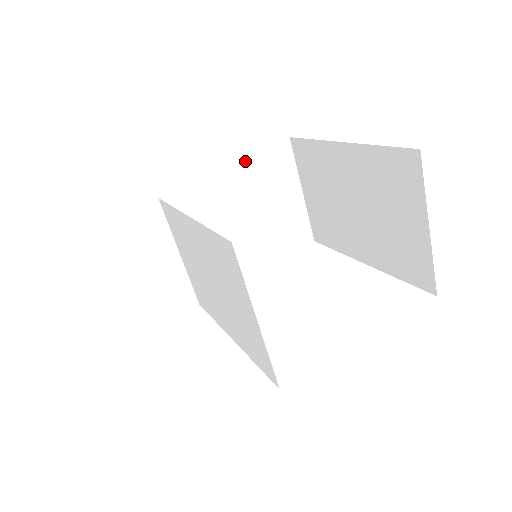
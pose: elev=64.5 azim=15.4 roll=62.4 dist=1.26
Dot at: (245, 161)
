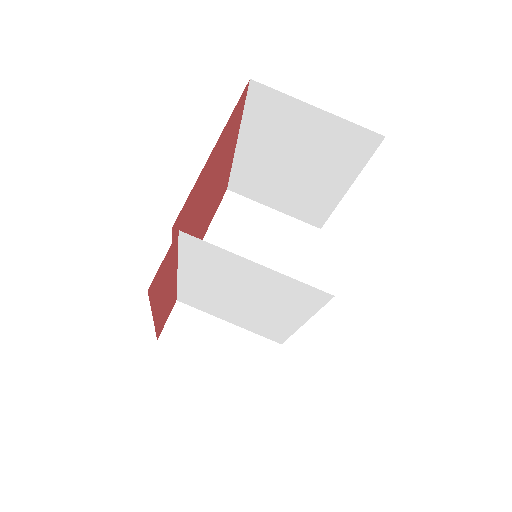
Dot at: (214, 229)
